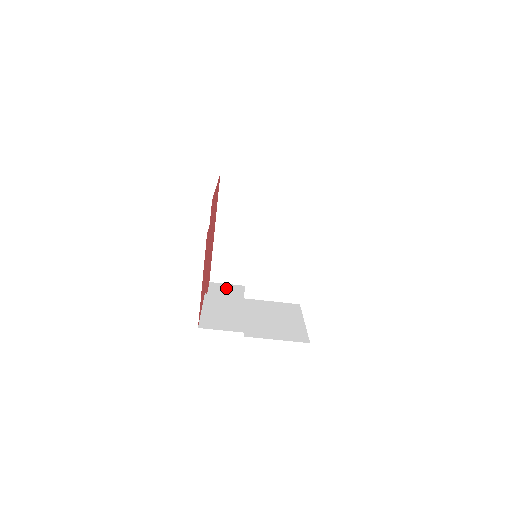
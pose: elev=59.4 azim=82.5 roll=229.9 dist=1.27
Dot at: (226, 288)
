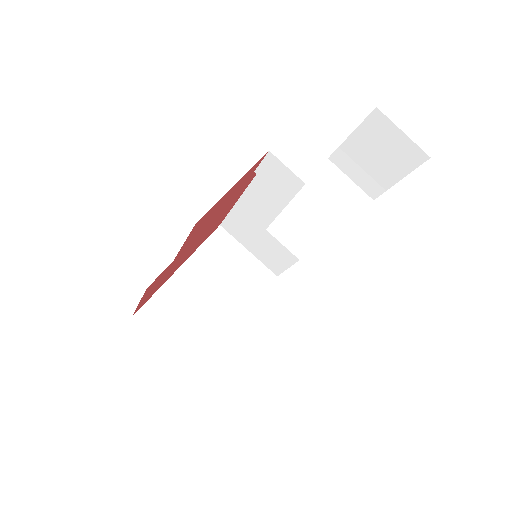
Dot at: occluded
